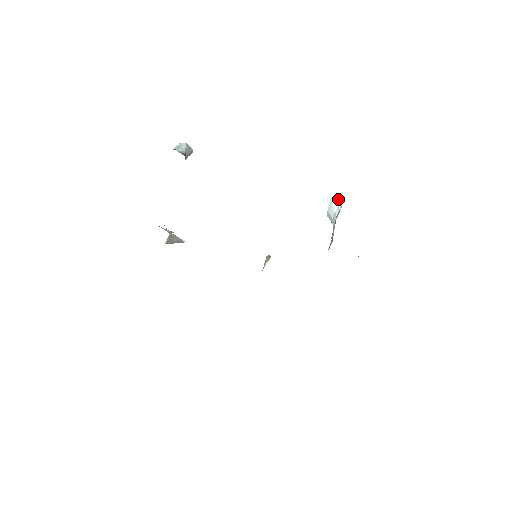
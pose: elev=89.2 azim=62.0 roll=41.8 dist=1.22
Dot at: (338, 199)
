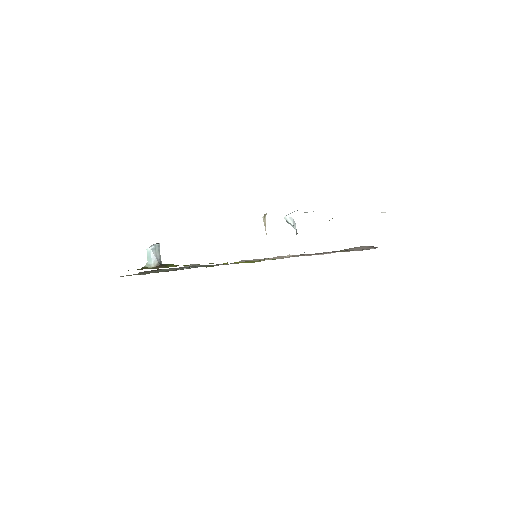
Dot at: (290, 217)
